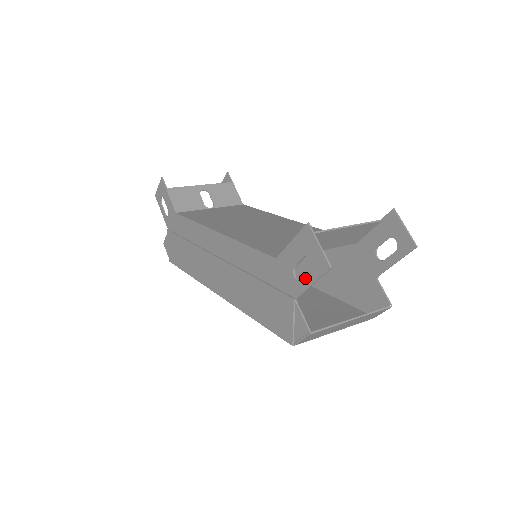
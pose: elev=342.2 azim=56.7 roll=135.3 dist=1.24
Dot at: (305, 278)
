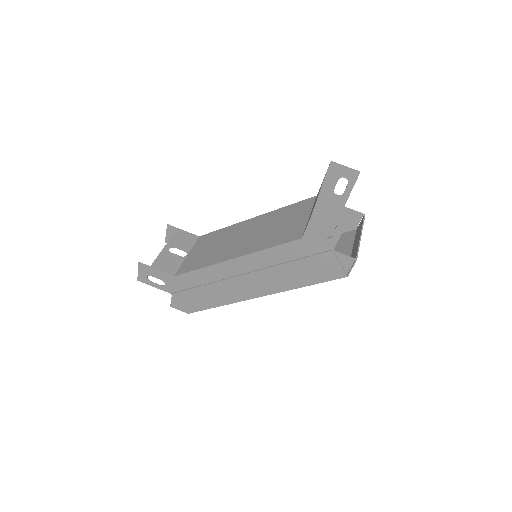
Dot at: (334, 233)
